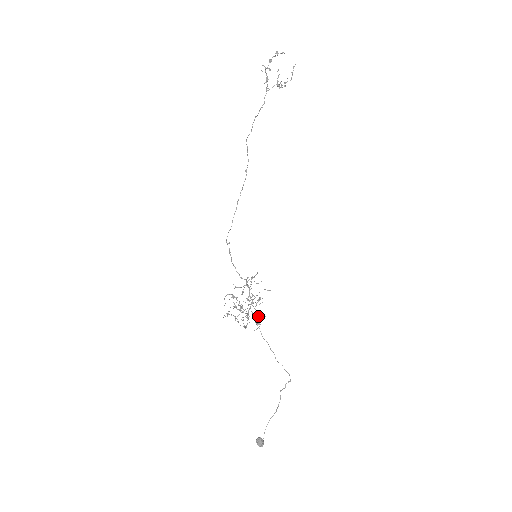
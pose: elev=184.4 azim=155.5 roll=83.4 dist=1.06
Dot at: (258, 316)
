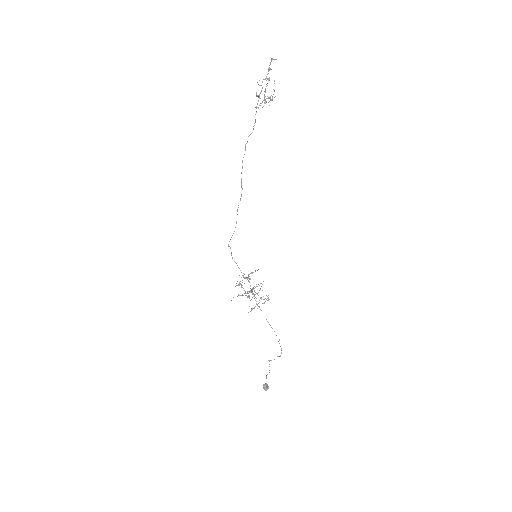
Dot at: occluded
